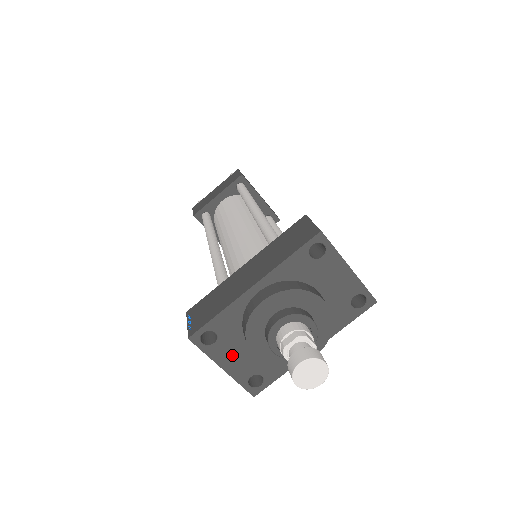
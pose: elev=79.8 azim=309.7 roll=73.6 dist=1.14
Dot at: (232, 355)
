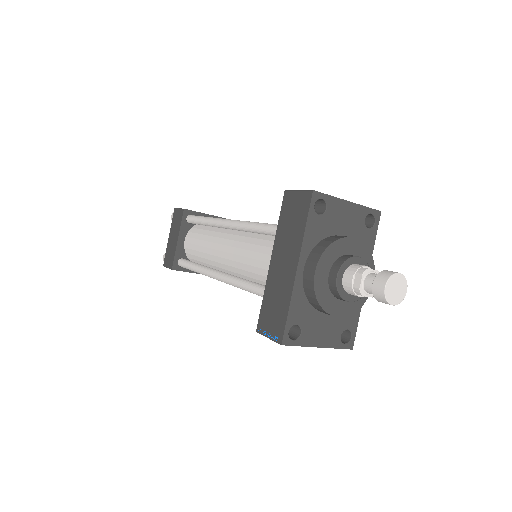
Dot at: (318, 331)
